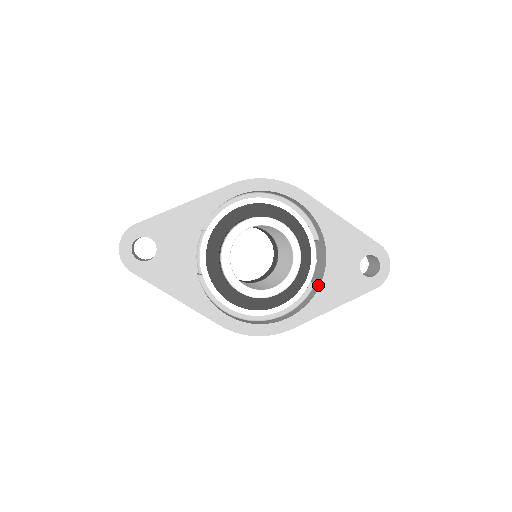
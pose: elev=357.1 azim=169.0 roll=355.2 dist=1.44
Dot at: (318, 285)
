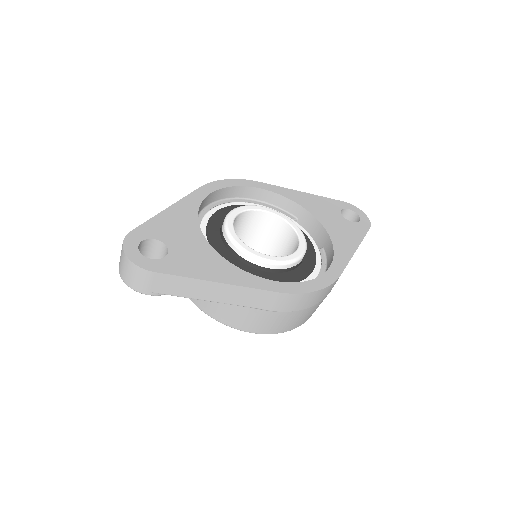
Dot at: (328, 240)
